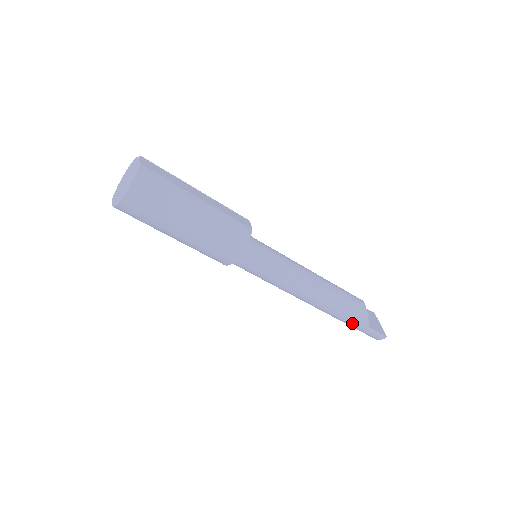
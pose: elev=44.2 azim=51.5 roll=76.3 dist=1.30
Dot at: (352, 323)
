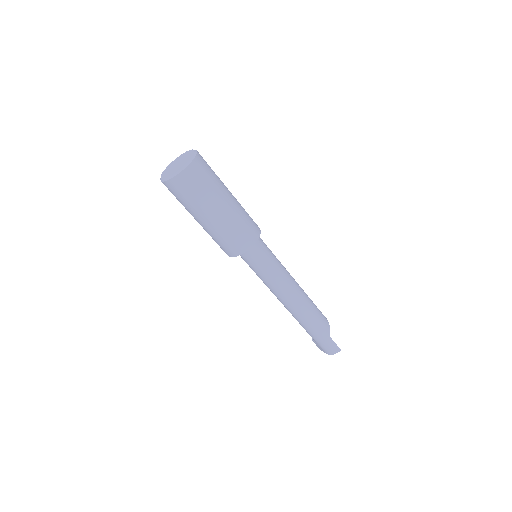
Dot at: (319, 331)
